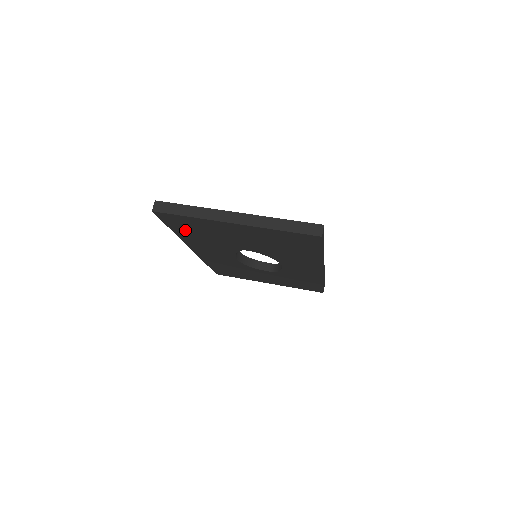
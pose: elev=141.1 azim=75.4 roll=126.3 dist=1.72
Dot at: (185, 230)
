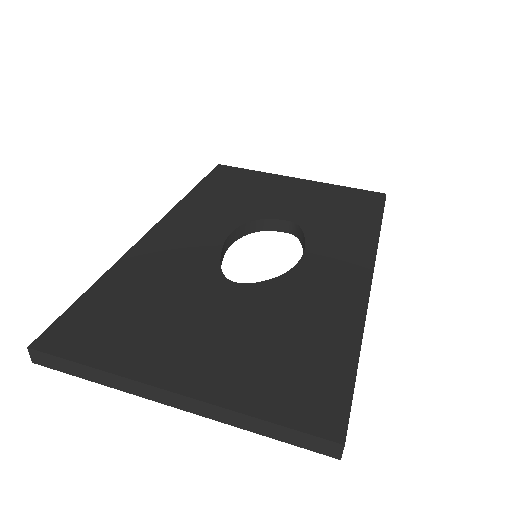
Dot at: occluded
